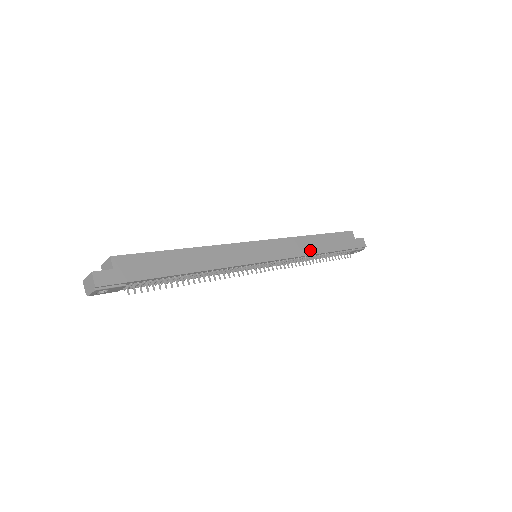
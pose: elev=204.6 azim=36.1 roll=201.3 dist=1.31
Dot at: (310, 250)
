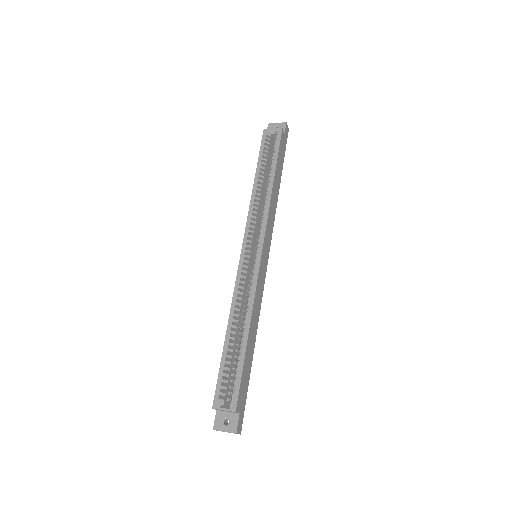
Dot at: (276, 200)
